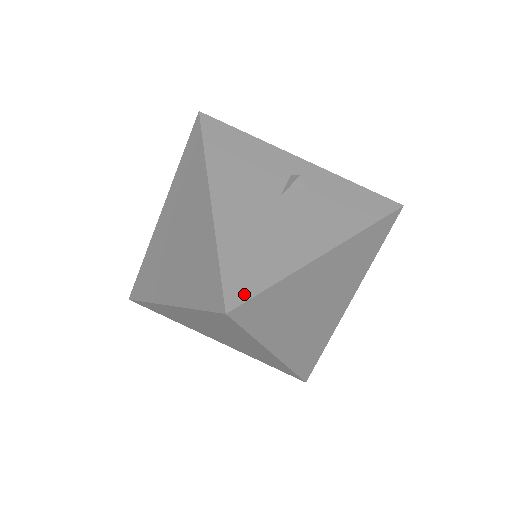
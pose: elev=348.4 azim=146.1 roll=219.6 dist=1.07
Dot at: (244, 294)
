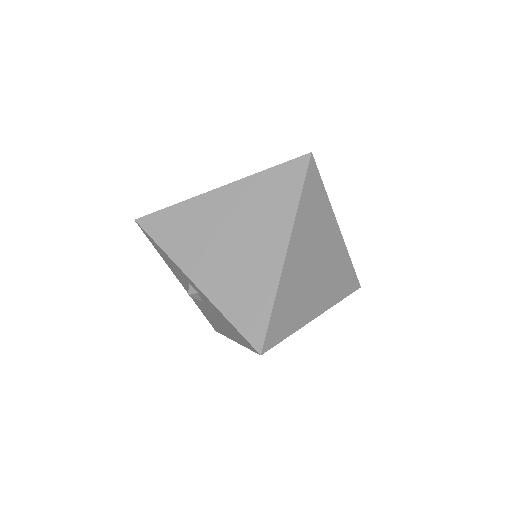
Dot at: occluded
